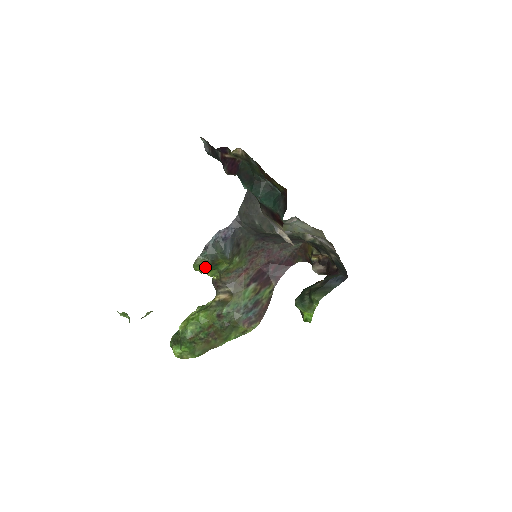
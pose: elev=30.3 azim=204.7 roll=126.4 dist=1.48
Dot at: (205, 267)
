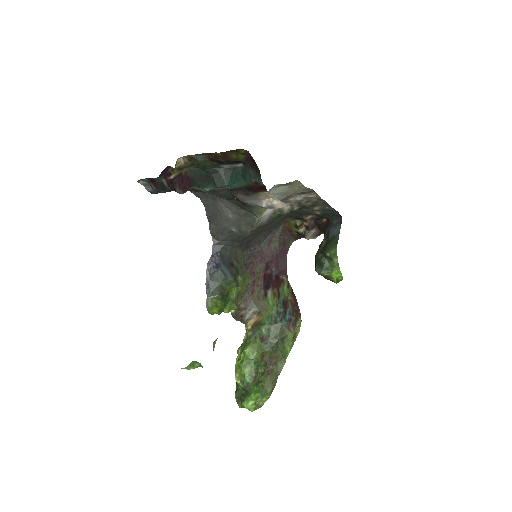
Dot at: (219, 305)
